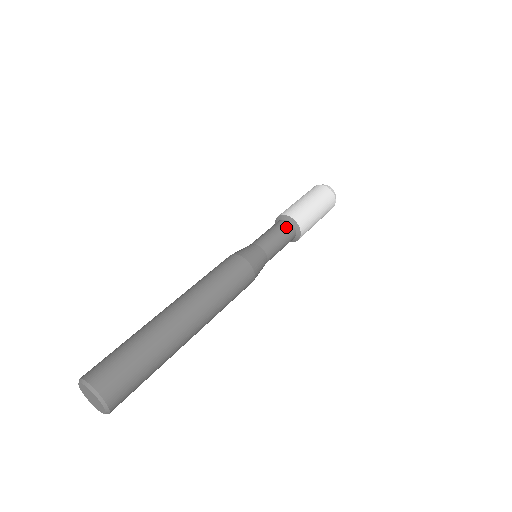
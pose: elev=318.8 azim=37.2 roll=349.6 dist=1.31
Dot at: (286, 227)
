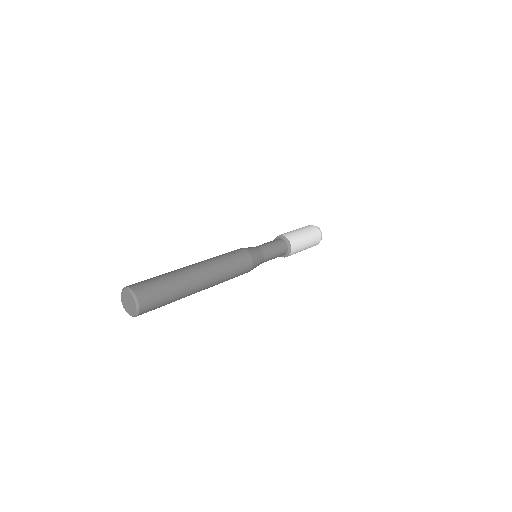
Dot at: (284, 248)
